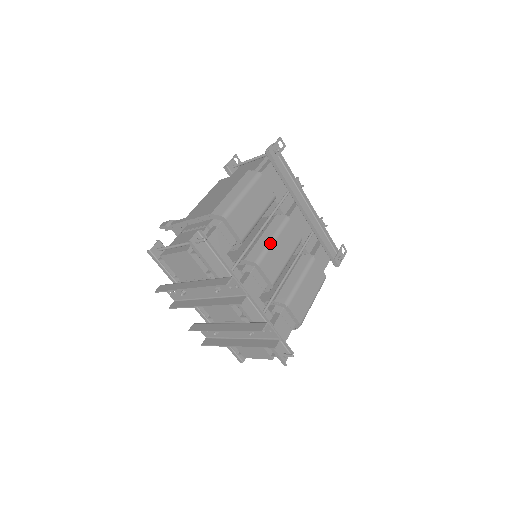
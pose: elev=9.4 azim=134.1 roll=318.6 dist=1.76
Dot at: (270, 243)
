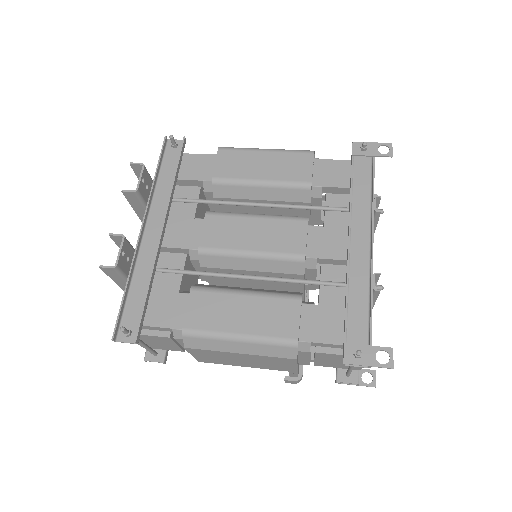
Dot at: (248, 214)
